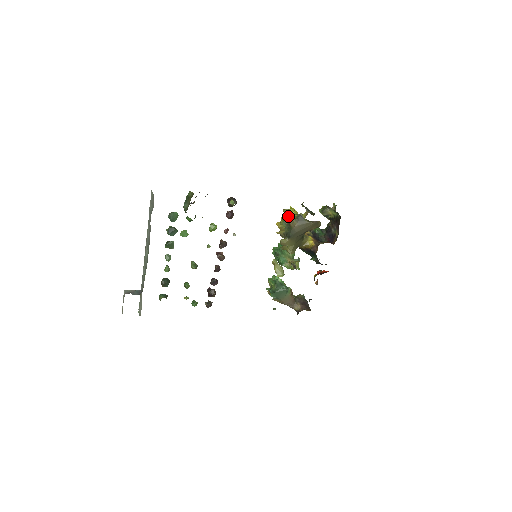
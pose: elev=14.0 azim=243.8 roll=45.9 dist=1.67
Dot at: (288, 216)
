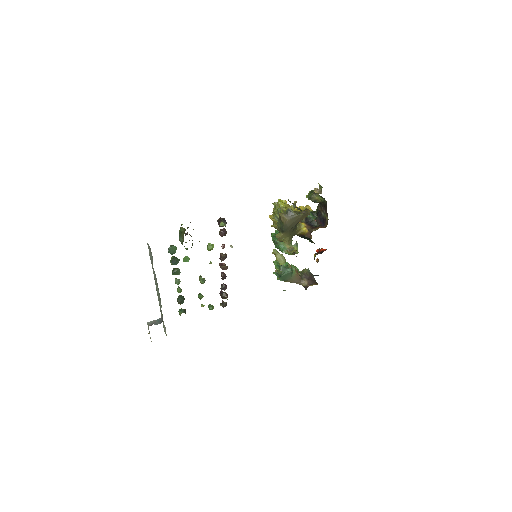
Dot at: (278, 210)
